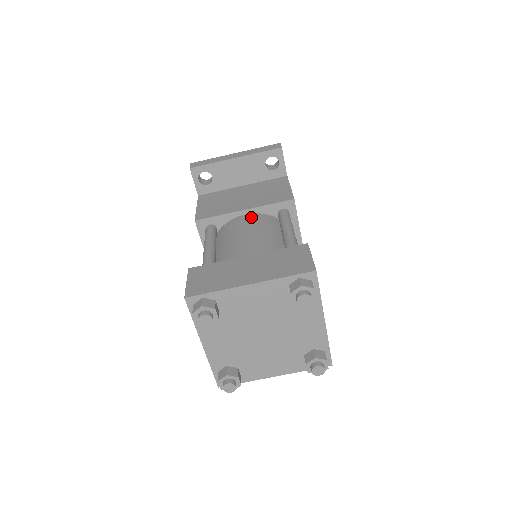
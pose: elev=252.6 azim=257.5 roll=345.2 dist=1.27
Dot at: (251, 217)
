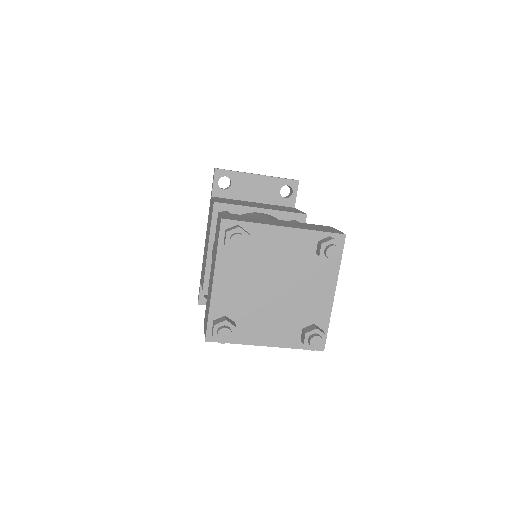
Dot at: (267, 214)
